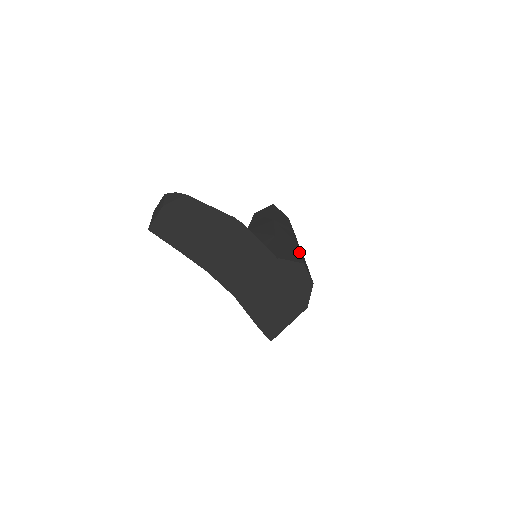
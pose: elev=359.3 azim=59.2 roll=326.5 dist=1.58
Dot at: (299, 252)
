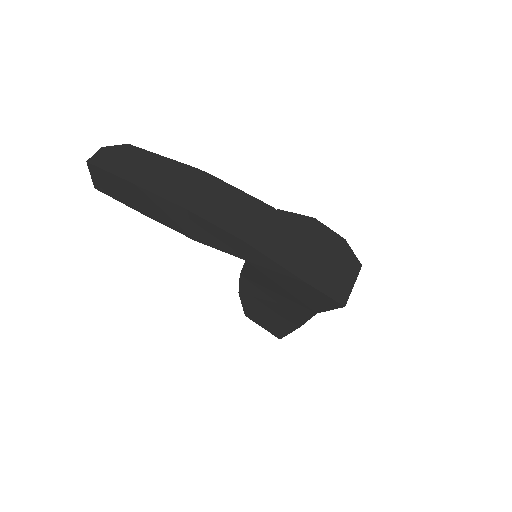
Dot at: occluded
